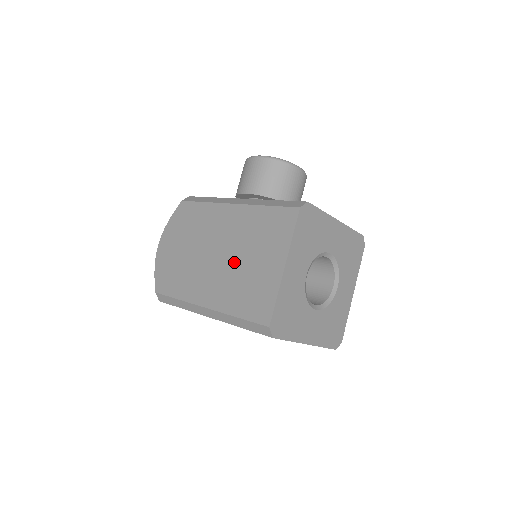
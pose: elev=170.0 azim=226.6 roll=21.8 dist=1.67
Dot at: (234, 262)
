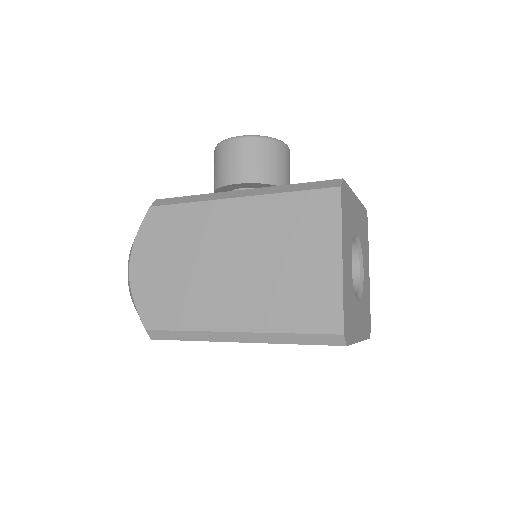
Dot at: (263, 268)
